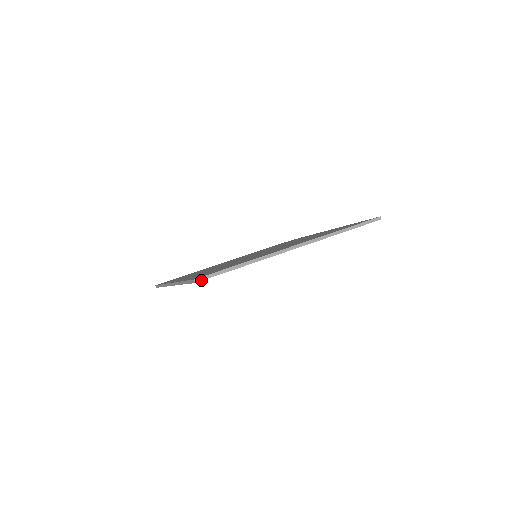
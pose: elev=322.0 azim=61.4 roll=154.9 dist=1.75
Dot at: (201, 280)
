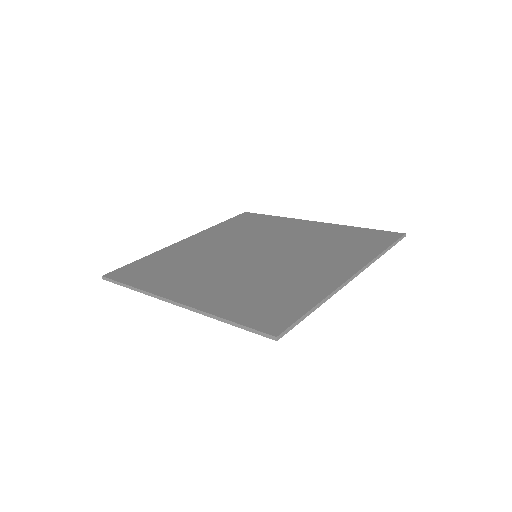
Dot at: (282, 336)
